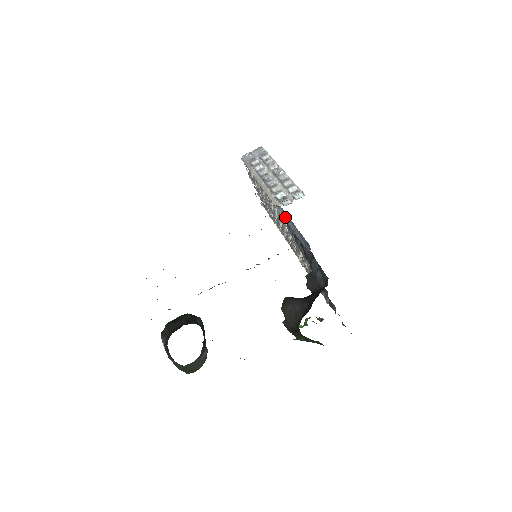
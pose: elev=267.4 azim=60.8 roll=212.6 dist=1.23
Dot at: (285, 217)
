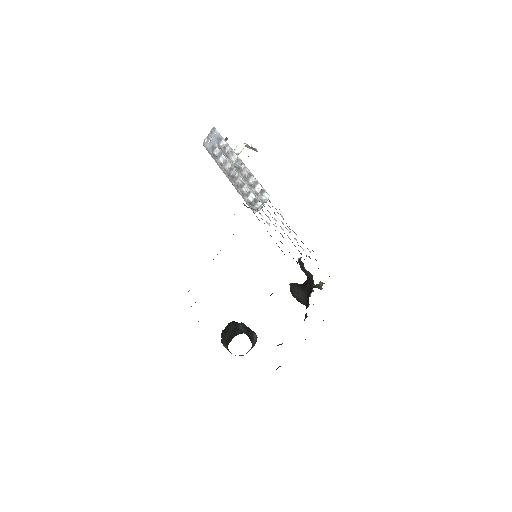
Dot at: occluded
